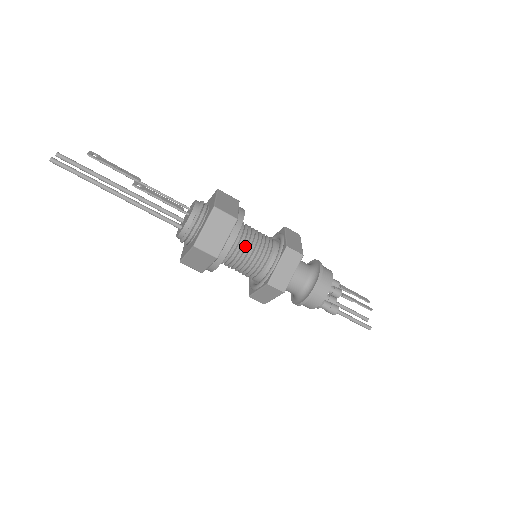
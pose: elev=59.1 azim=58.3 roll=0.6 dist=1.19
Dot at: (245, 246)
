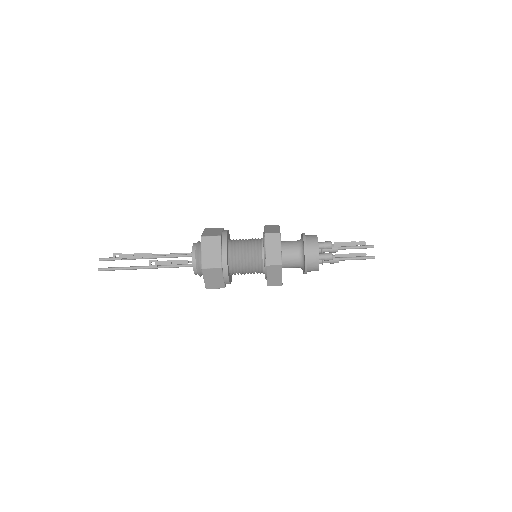
Dot at: (240, 269)
